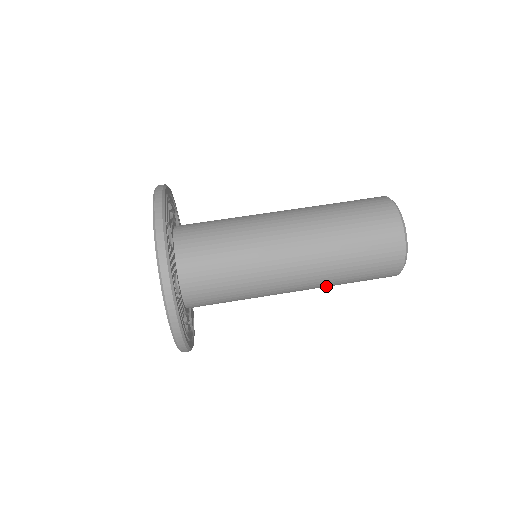
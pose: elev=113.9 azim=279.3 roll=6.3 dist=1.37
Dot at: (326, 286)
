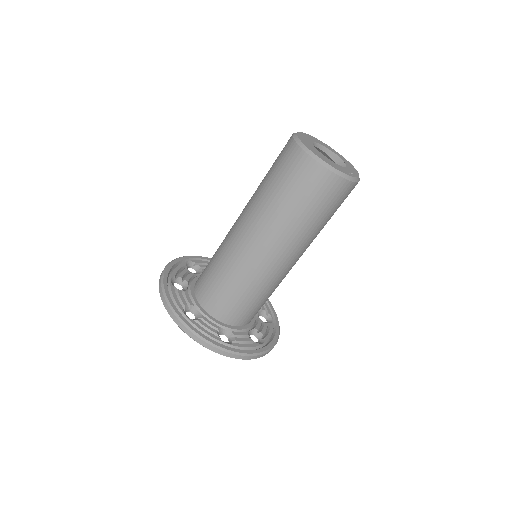
Dot at: occluded
